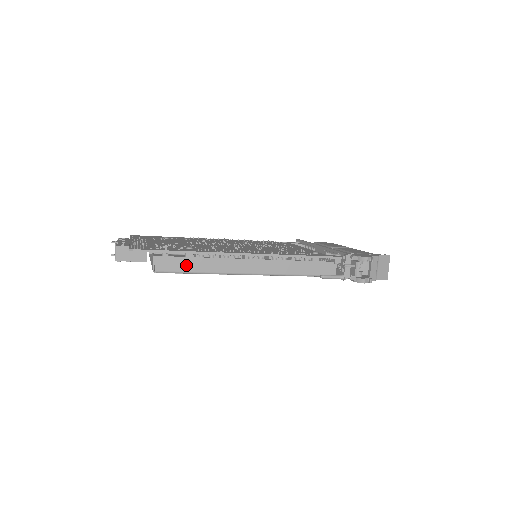
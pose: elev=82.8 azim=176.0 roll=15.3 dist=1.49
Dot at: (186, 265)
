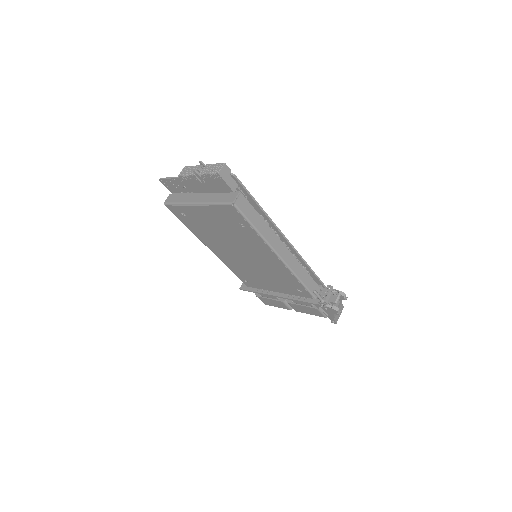
Dot at: (253, 216)
